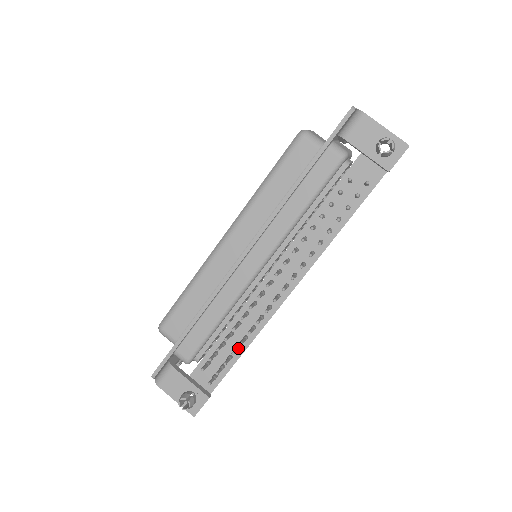
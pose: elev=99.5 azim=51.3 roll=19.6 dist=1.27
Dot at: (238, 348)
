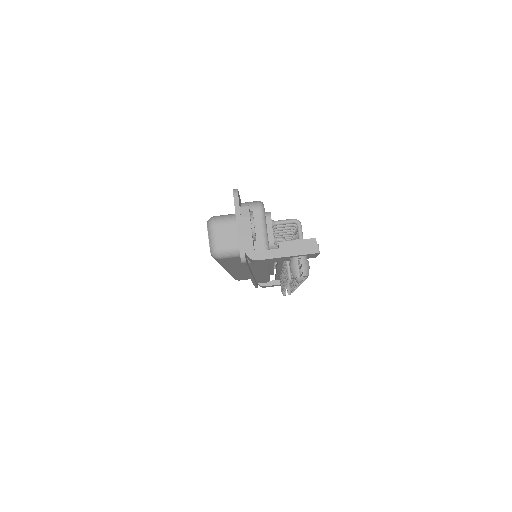
Dot at: occluded
